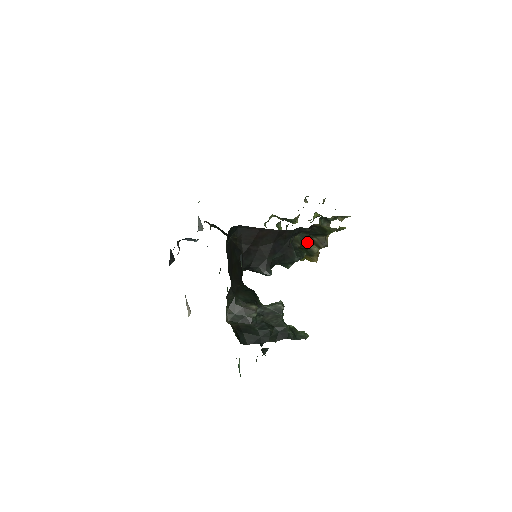
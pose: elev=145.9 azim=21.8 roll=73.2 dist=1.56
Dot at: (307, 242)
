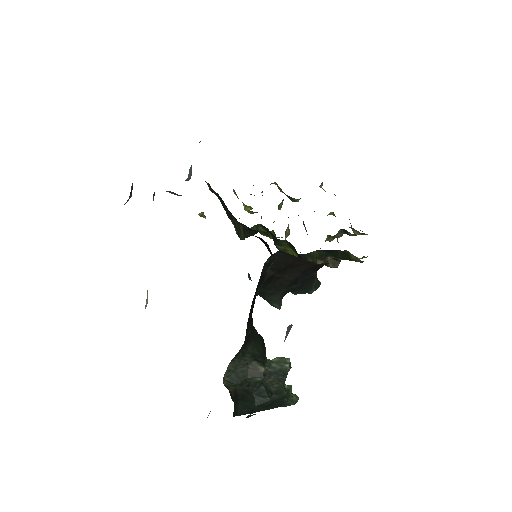
Dot at: occluded
